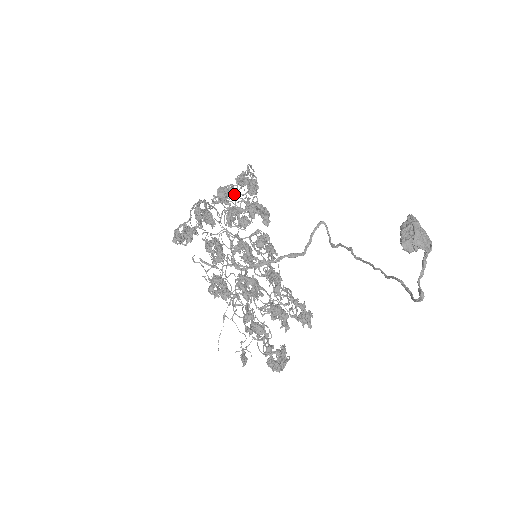
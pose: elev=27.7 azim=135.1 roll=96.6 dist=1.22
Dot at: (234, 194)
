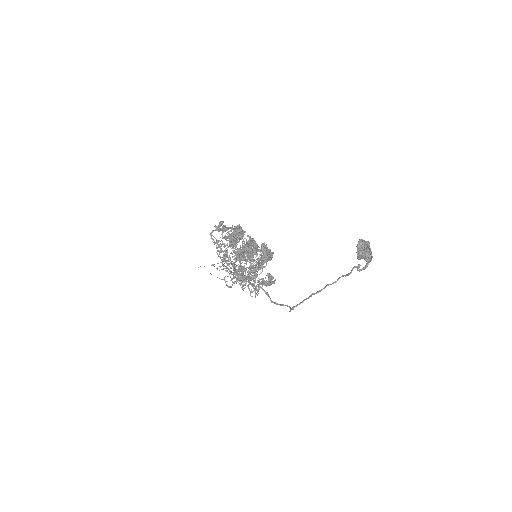
Dot at: (257, 245)
